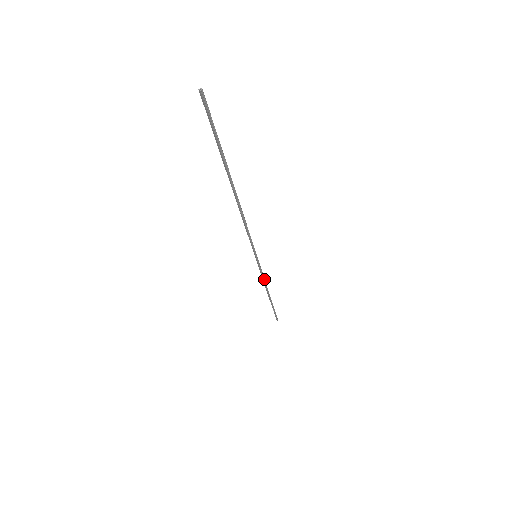
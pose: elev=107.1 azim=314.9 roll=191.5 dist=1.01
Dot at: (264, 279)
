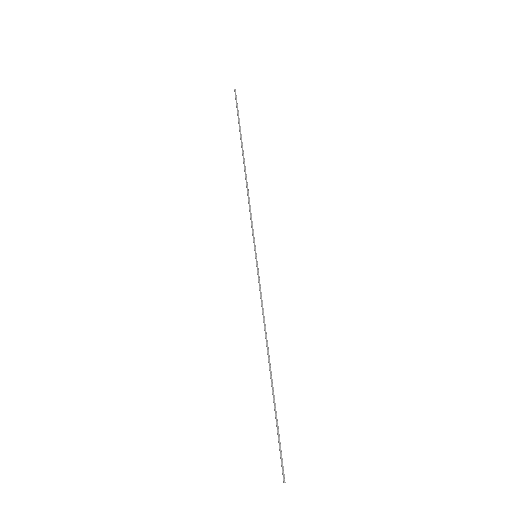
Dot at: (263, 312)
